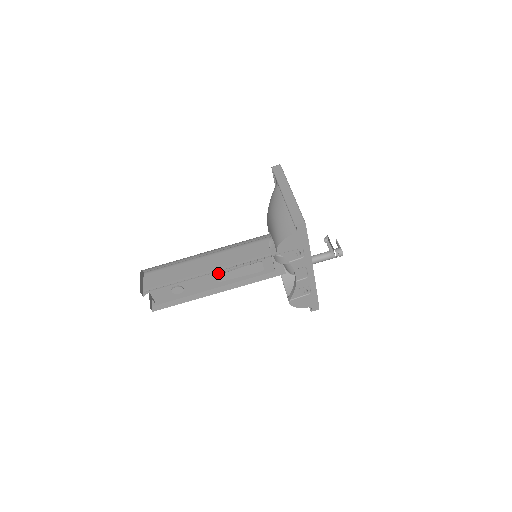
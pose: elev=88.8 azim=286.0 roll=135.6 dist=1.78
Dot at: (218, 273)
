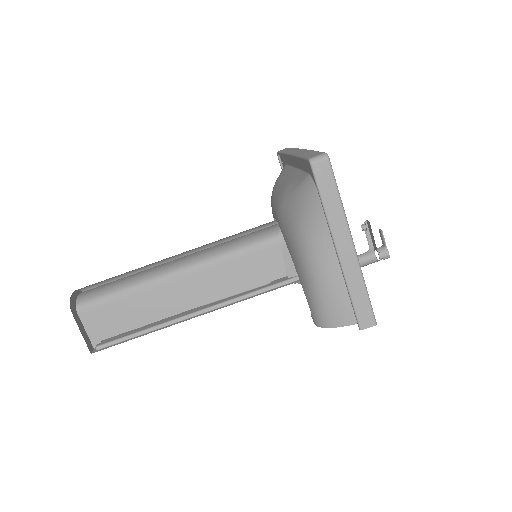
Dot at: occluded
